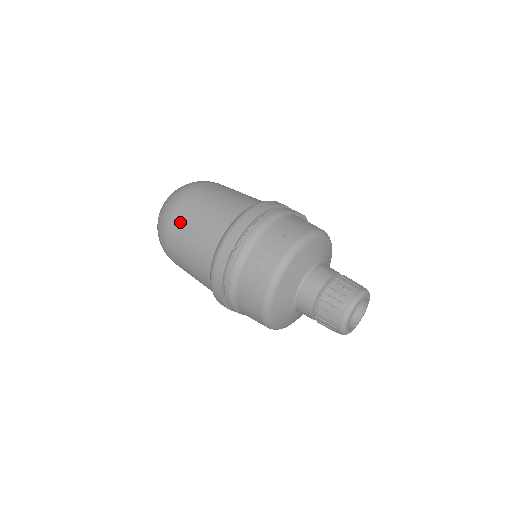
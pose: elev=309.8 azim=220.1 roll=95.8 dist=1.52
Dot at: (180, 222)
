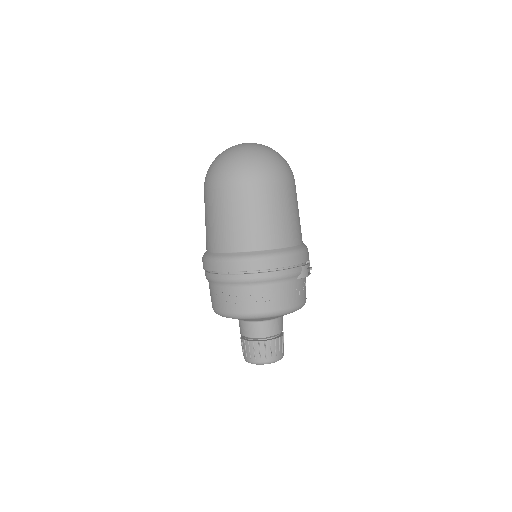
Dot at: (221, 199)
